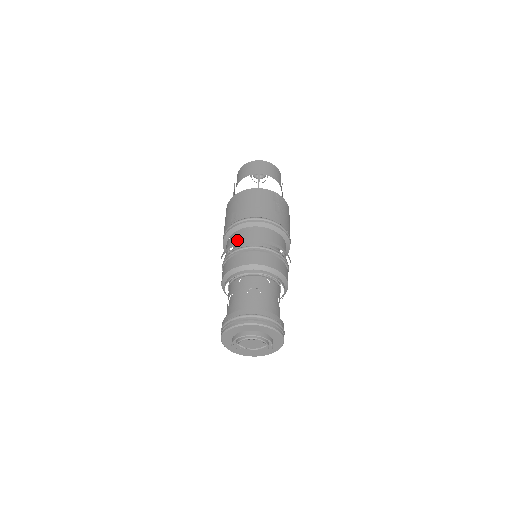
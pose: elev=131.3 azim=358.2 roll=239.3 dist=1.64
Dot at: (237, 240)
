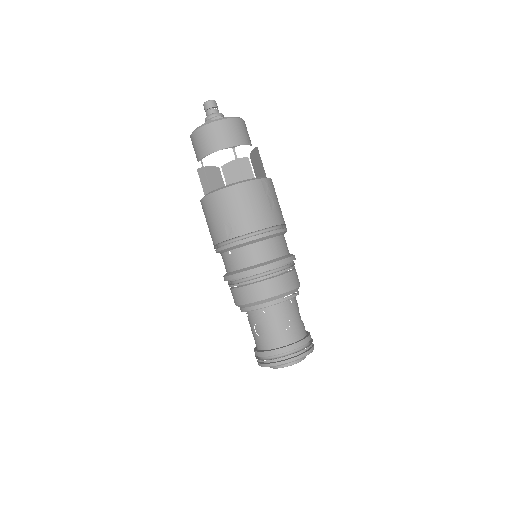
Dot at: (245, 262)
